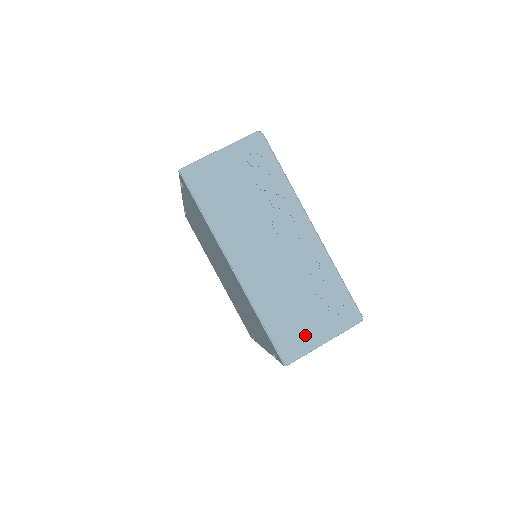
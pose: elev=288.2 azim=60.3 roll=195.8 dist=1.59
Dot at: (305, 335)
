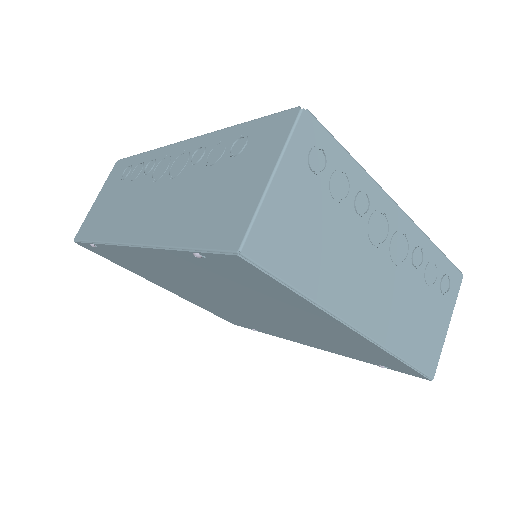
Dot at: (435, 335)
